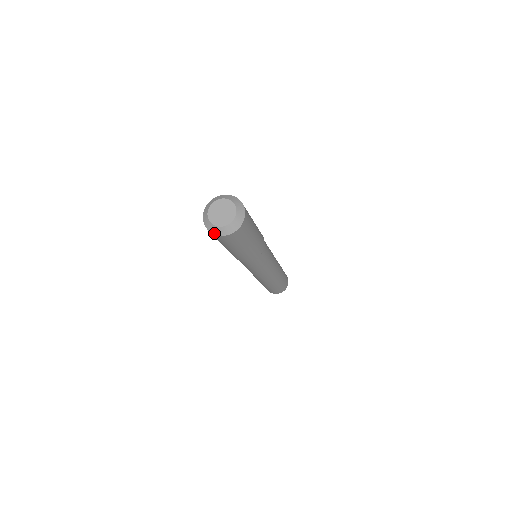
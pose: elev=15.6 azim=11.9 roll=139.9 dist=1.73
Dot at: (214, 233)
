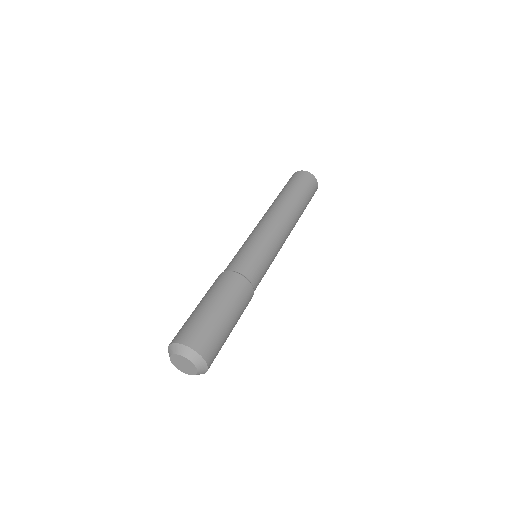
Dot at: occluded
